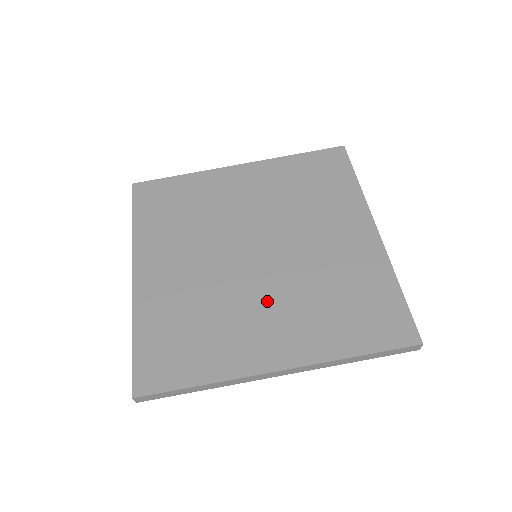
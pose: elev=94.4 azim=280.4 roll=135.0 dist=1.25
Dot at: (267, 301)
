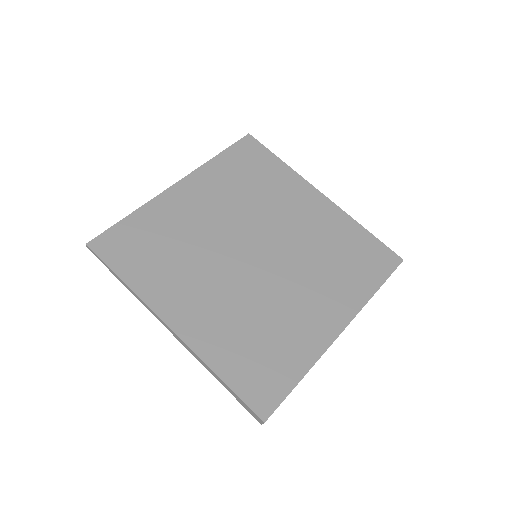
Dot at: (296, 286)
